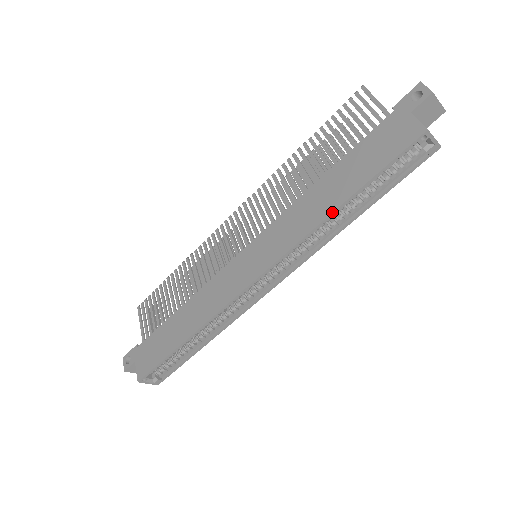
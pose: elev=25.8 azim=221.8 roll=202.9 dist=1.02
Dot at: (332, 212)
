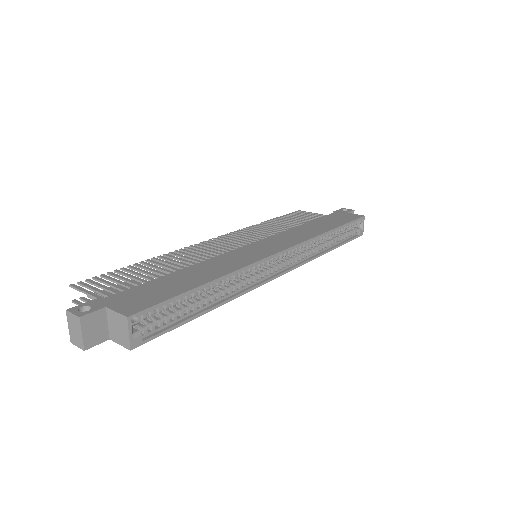
Dot at: (328, 231)
